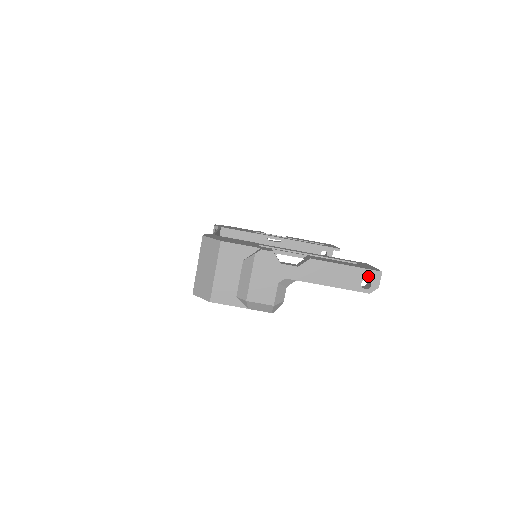
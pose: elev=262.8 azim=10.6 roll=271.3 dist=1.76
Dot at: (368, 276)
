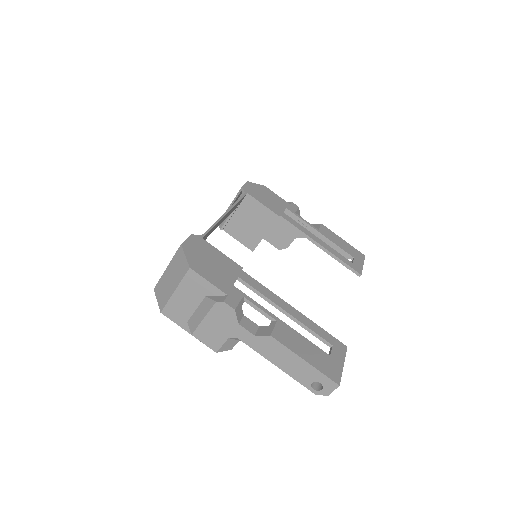
Dot at: (323, 381)
